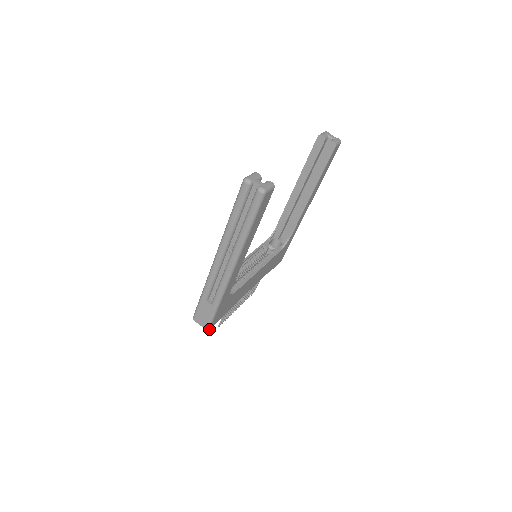
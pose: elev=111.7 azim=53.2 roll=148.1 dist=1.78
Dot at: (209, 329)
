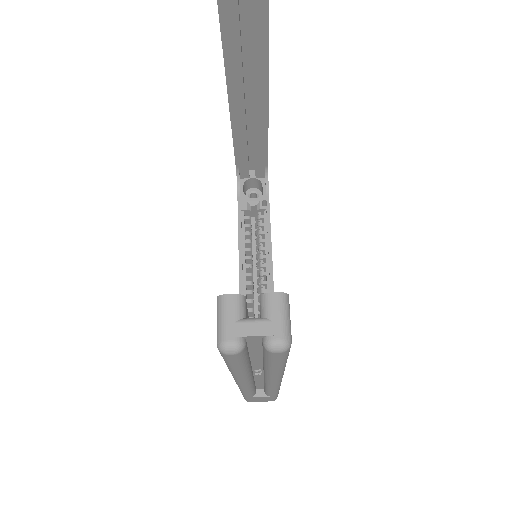
Dot at: occluded
